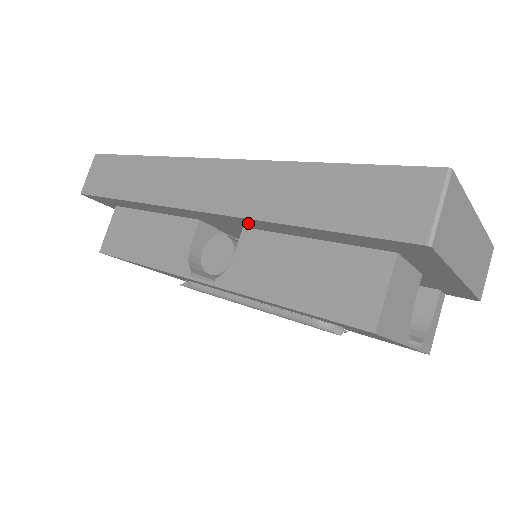
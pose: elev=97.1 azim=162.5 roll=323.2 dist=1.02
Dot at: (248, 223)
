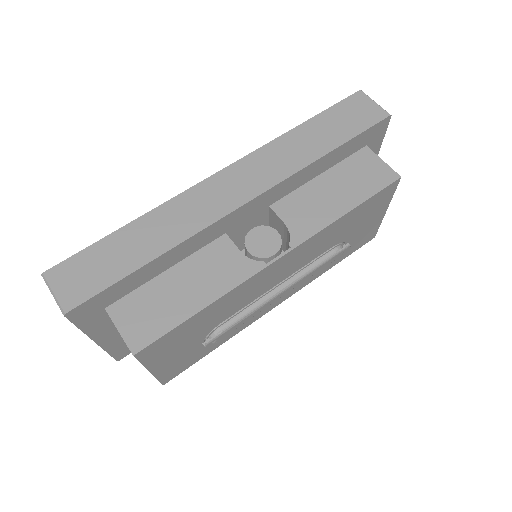
Dot at: (283, 189)
